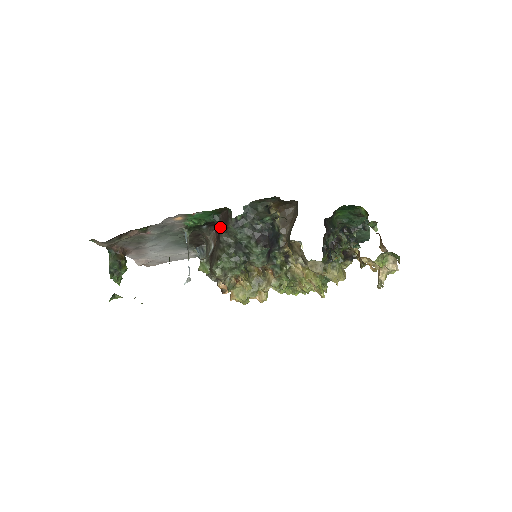
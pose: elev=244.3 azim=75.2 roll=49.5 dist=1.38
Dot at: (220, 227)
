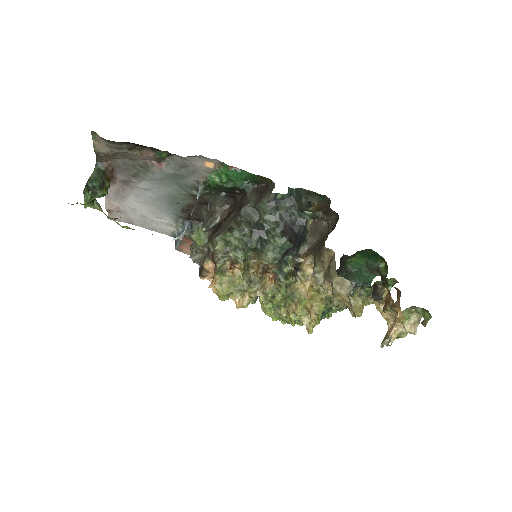
Dot at: (249, 198)
